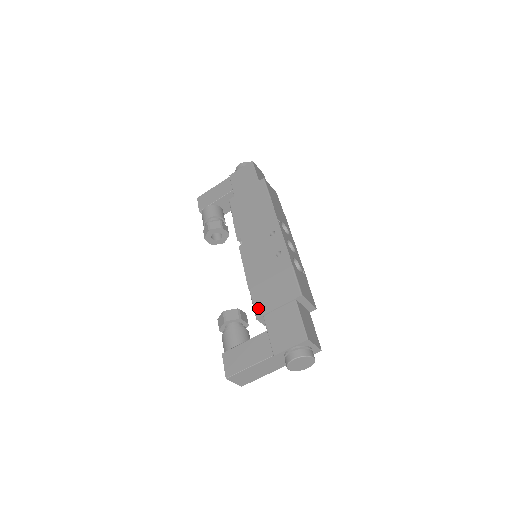
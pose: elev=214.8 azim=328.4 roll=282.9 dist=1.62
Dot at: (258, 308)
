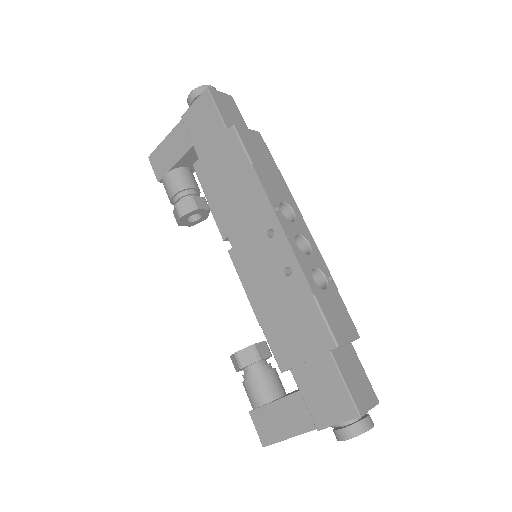
Dot at: (279, 357)
